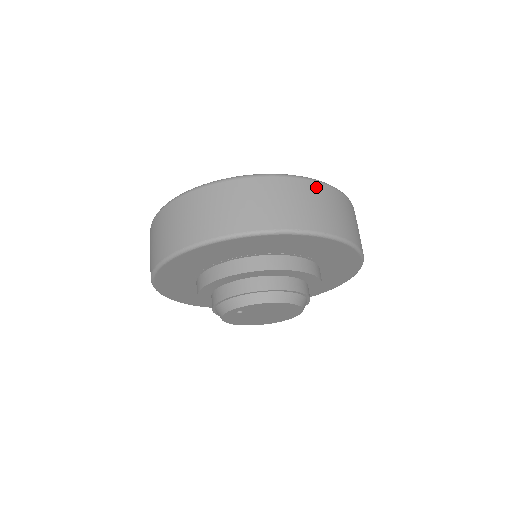
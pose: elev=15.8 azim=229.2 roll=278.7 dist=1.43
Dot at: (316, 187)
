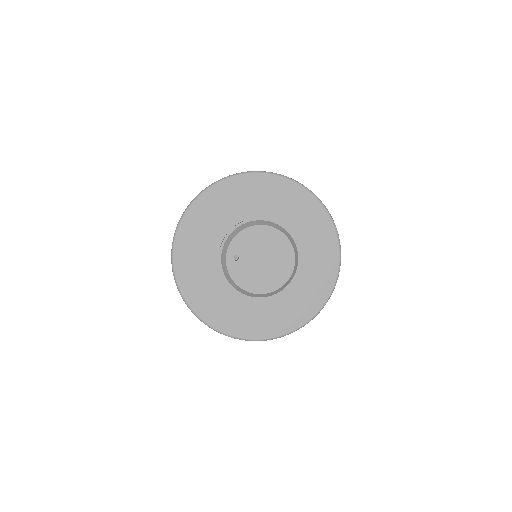
Dot at: occluded
